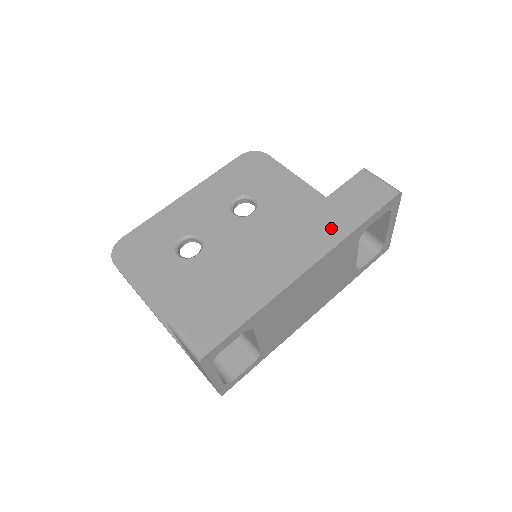
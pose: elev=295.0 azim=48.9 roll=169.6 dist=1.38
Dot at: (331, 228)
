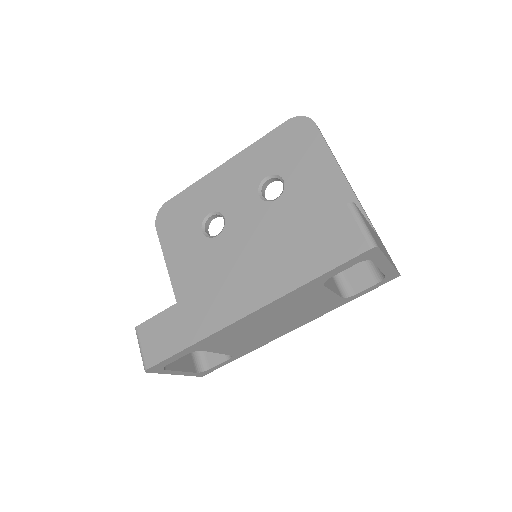
Dot at: (284, 274)
